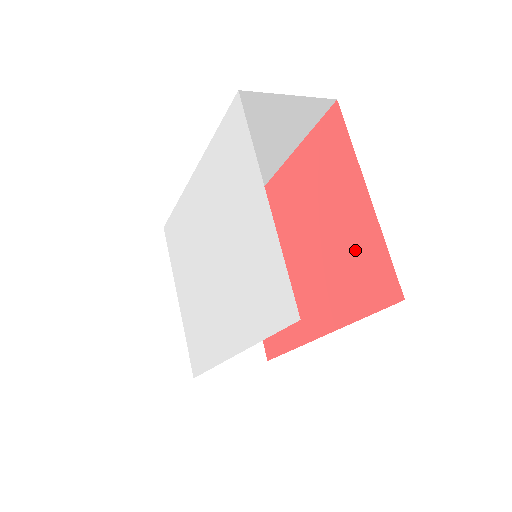
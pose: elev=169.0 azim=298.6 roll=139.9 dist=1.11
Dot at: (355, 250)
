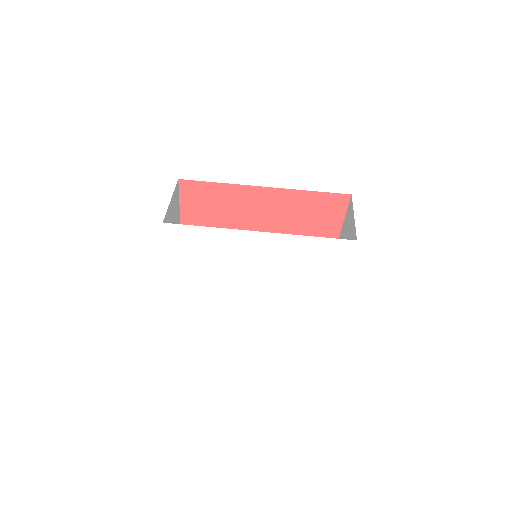
Dot at: occluded
